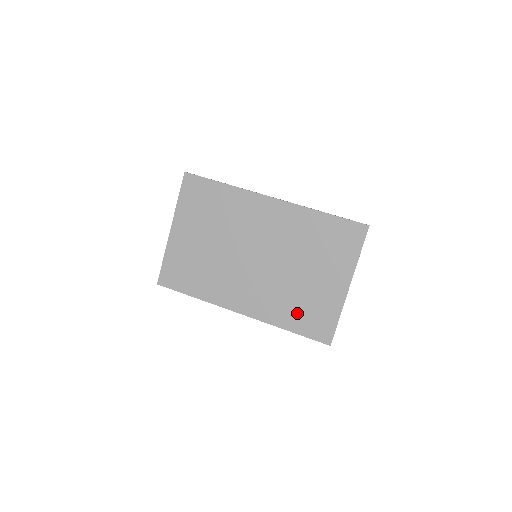
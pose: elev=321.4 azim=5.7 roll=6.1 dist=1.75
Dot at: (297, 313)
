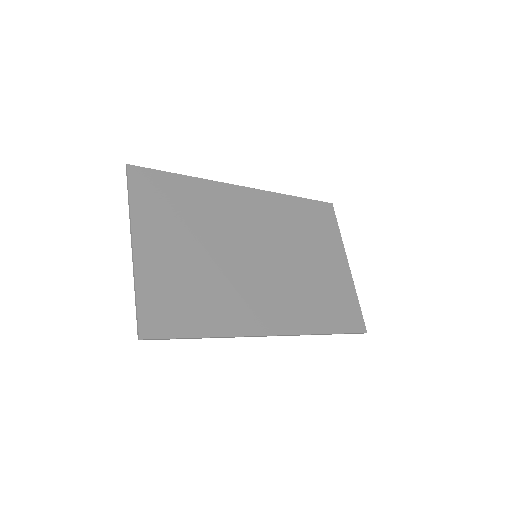
Dot at: (325, 308)
